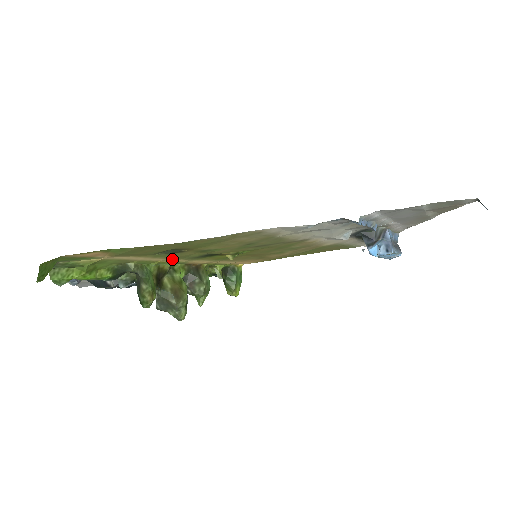
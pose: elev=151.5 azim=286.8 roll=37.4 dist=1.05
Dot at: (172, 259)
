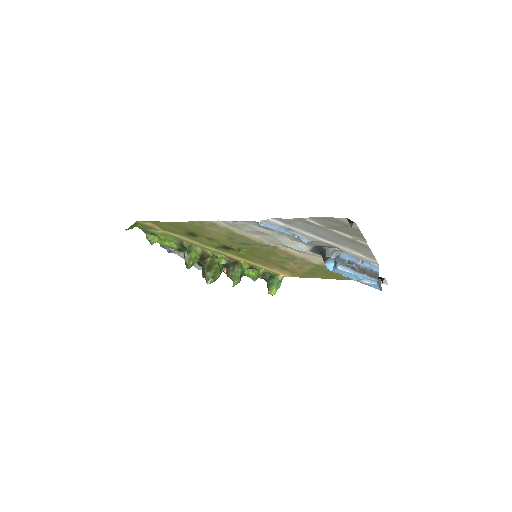
Dot at: (206, 246)
